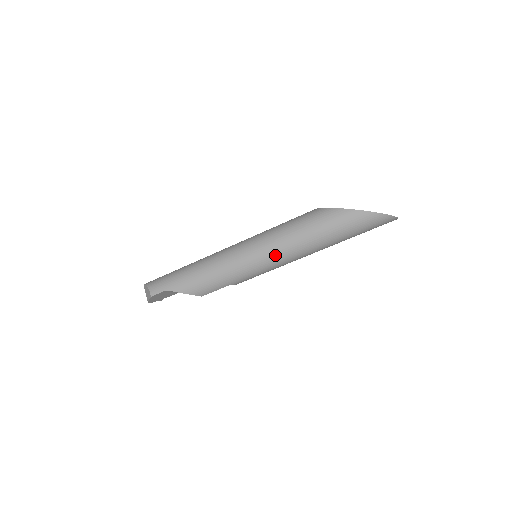
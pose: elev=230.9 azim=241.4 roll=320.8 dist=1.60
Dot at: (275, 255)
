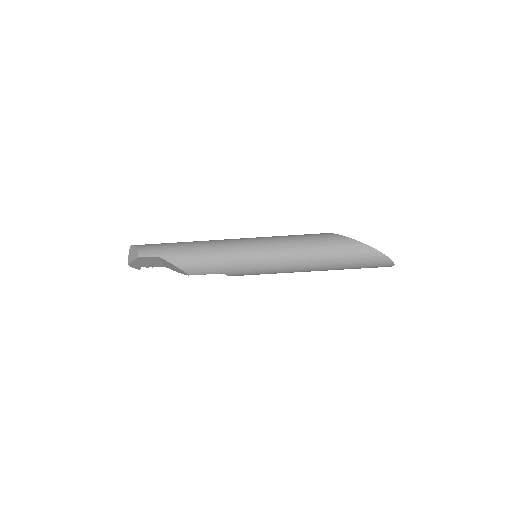
Dot at: (279, 259)
